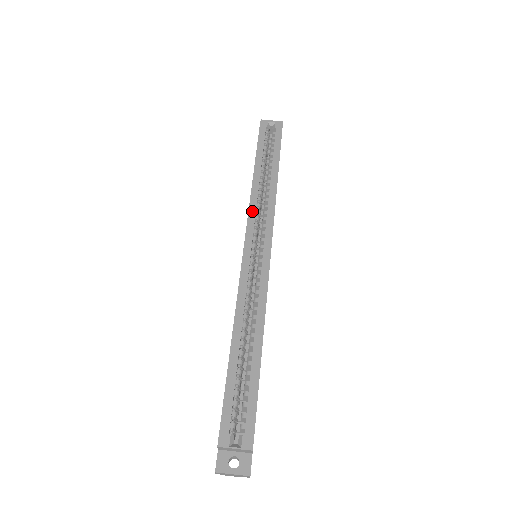
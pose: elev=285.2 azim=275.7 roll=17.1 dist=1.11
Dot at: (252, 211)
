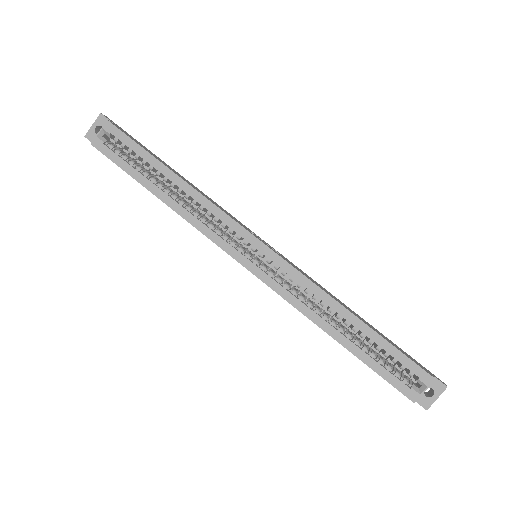
Dot at: (208, 233)
